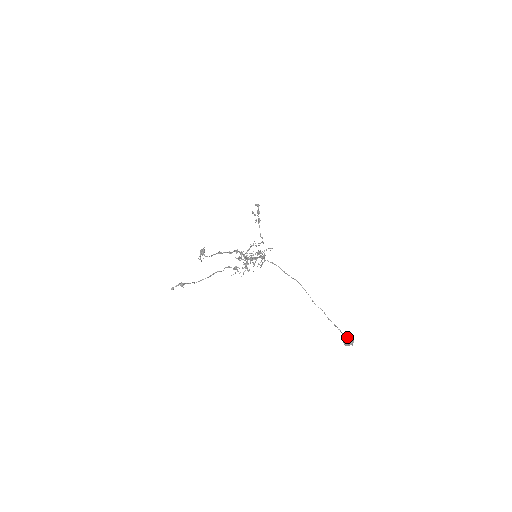
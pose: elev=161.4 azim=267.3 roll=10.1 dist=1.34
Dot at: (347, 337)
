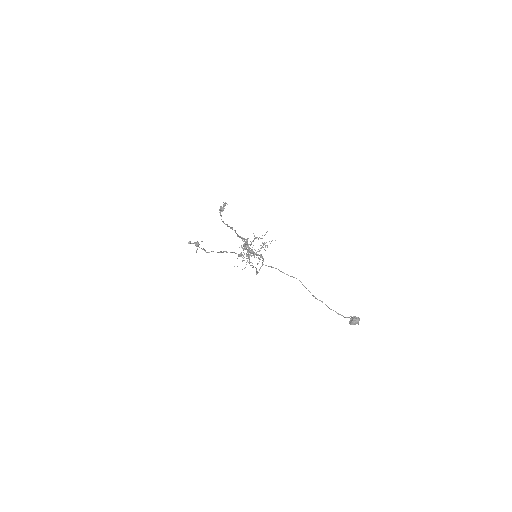
Dot at: (353, 316)
